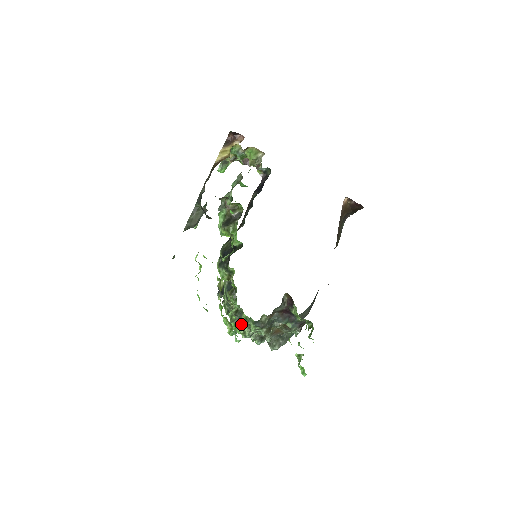
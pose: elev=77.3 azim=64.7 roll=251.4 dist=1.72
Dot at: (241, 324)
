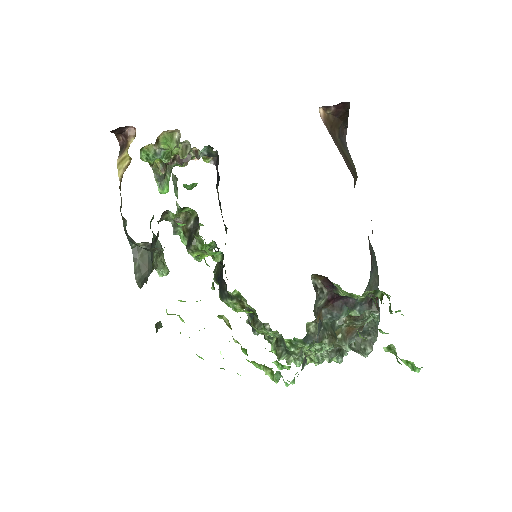
Dot at: (292, 353)
